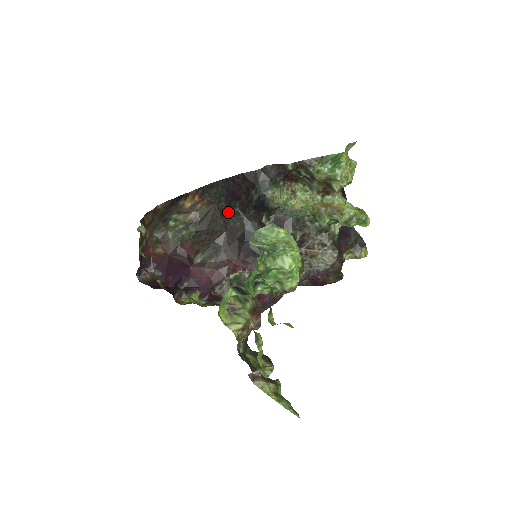
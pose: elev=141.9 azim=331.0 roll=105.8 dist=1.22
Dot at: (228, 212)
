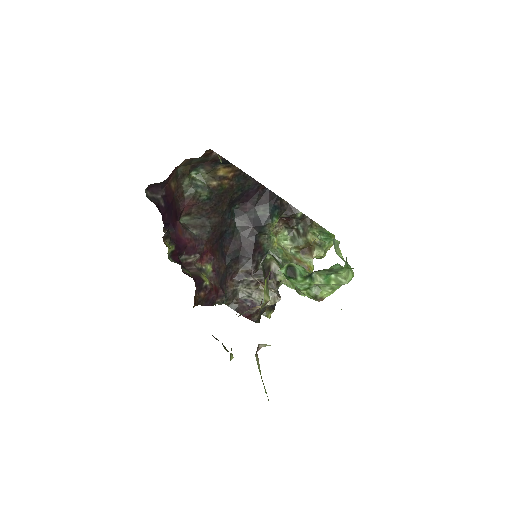
Dot at: (231, 205)
